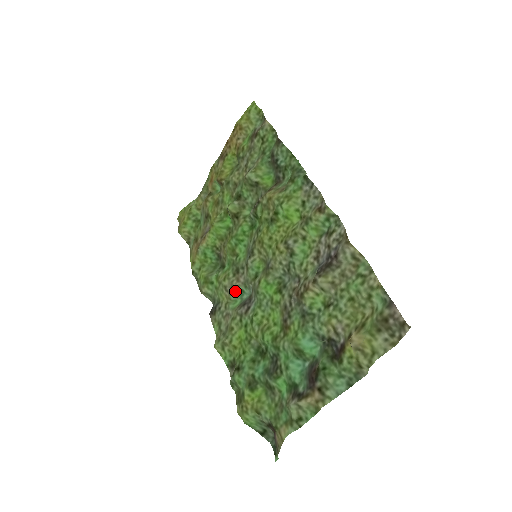
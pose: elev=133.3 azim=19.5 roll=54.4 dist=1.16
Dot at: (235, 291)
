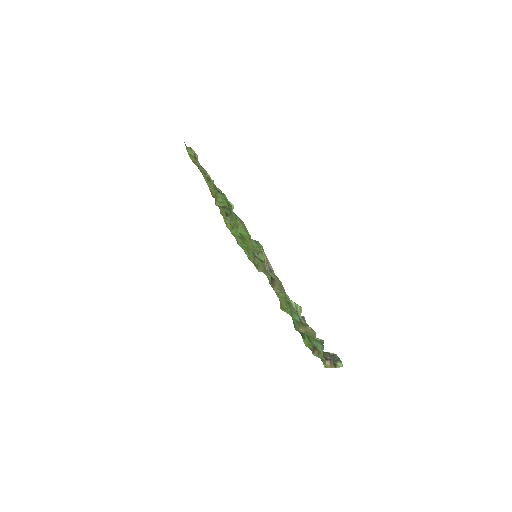
Dot at: occluded
